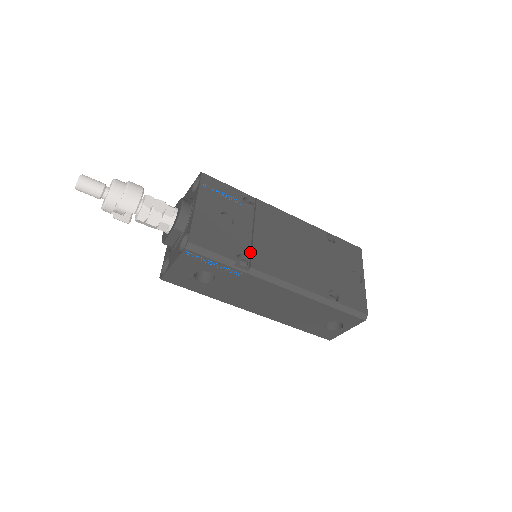
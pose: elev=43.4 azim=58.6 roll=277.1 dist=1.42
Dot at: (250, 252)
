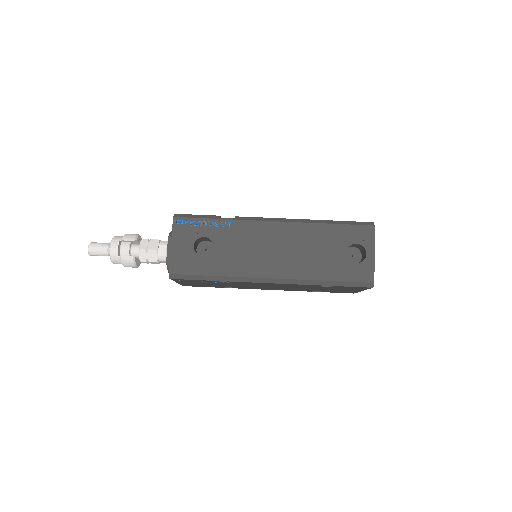
Dot at: occluded
